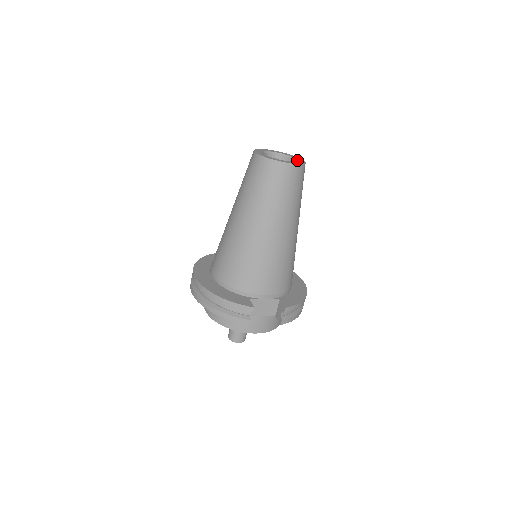
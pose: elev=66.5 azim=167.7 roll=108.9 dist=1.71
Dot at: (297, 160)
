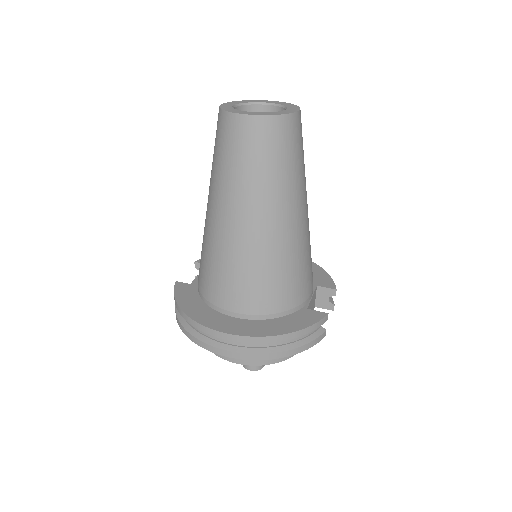
Dot at: (278, 104)
